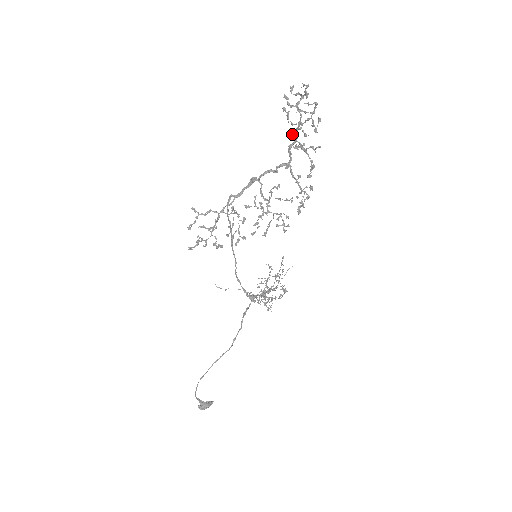
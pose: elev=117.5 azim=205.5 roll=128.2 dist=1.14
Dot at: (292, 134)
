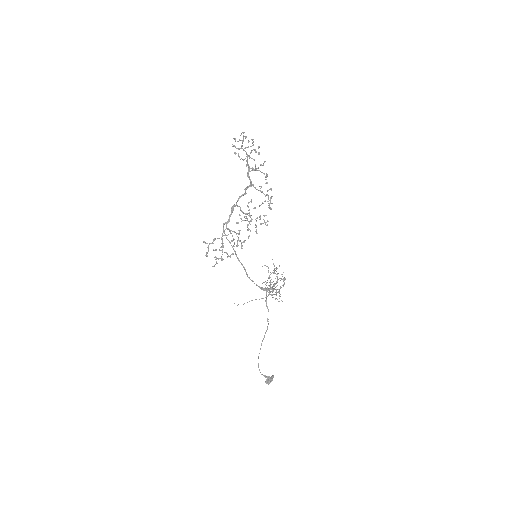
Dot at: (246, 165)
